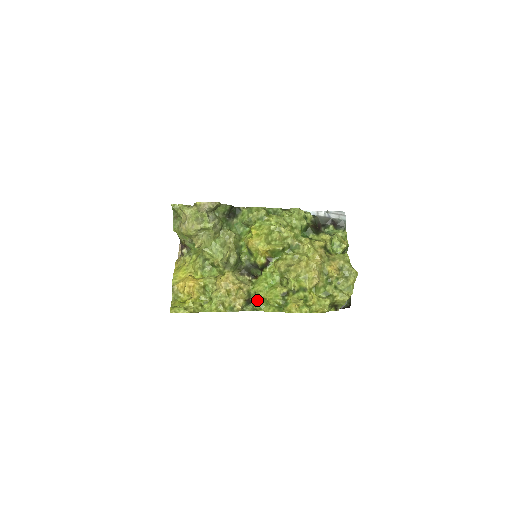
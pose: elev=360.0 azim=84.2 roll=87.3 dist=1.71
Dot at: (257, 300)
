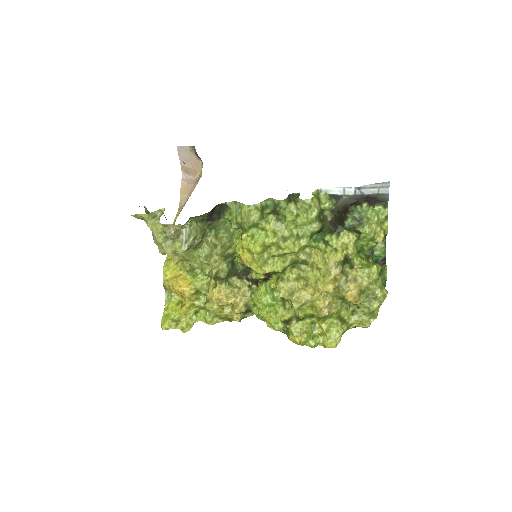
Dot at: (257, 314)
